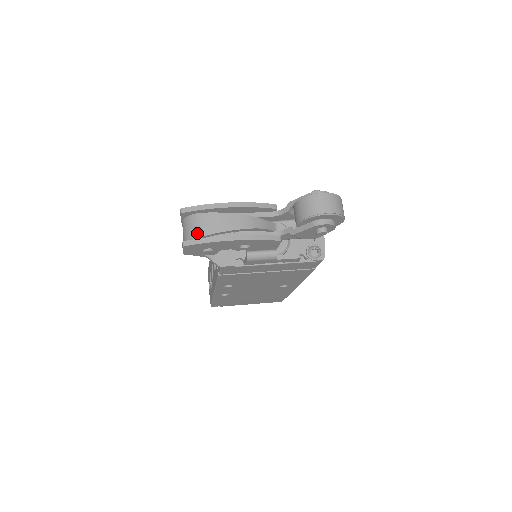
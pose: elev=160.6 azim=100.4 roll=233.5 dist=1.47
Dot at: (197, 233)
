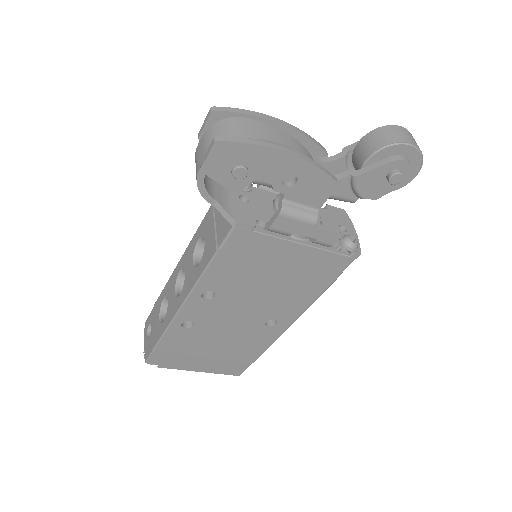
Dot at: (235, 134)
